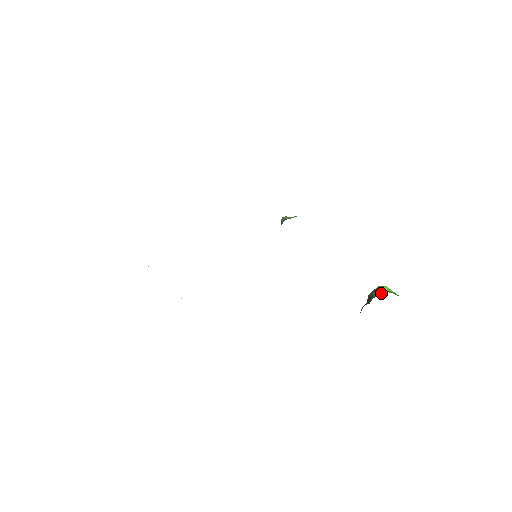
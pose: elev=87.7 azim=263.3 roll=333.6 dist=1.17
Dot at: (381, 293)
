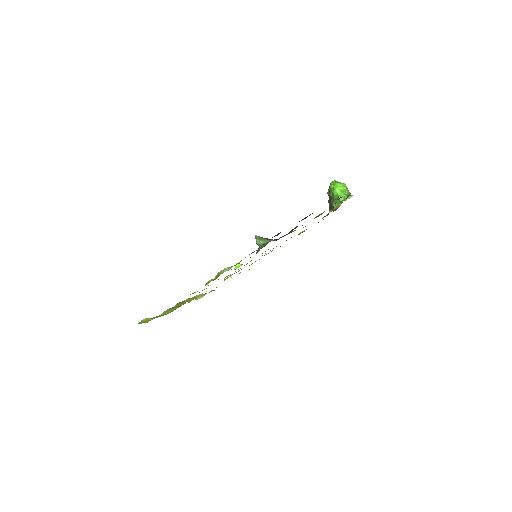
Dot at: (336, 198)
